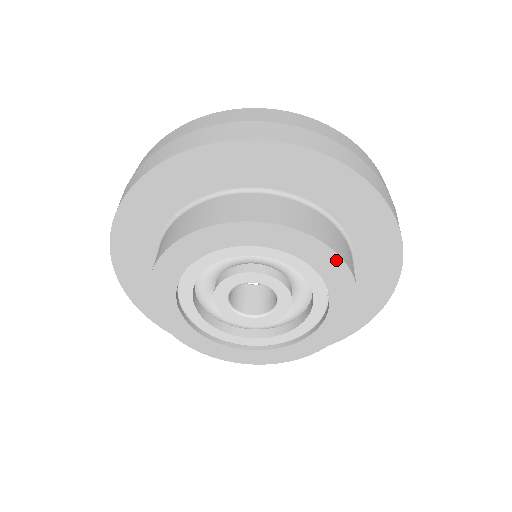
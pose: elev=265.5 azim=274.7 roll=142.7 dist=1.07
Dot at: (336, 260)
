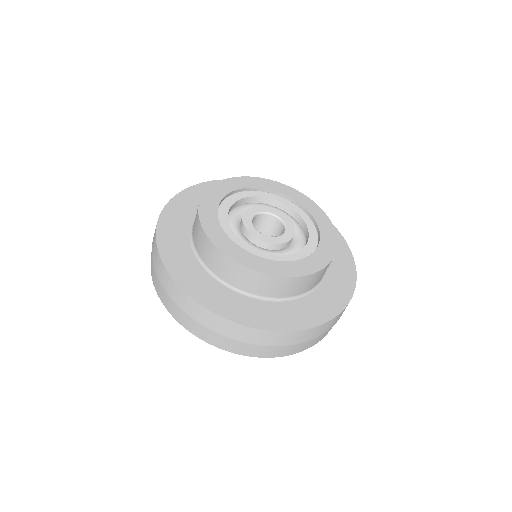
Dot at: (334, 243)
